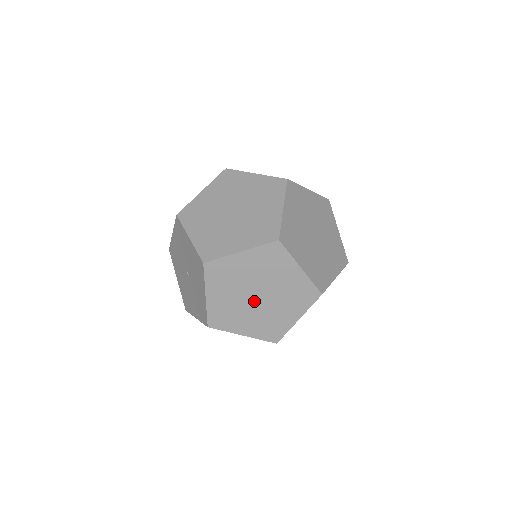
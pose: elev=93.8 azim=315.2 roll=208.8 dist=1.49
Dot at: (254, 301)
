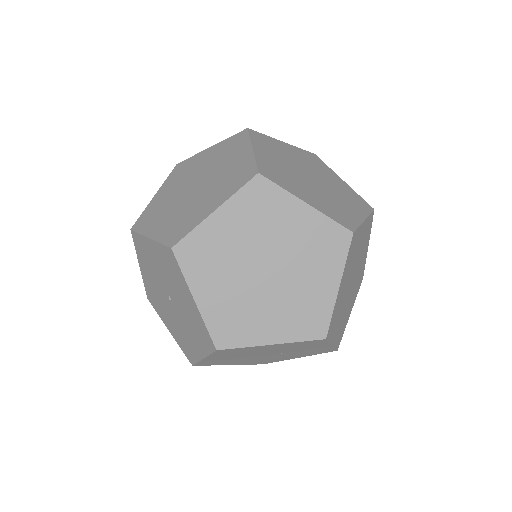
Dot at: (264, 281)
